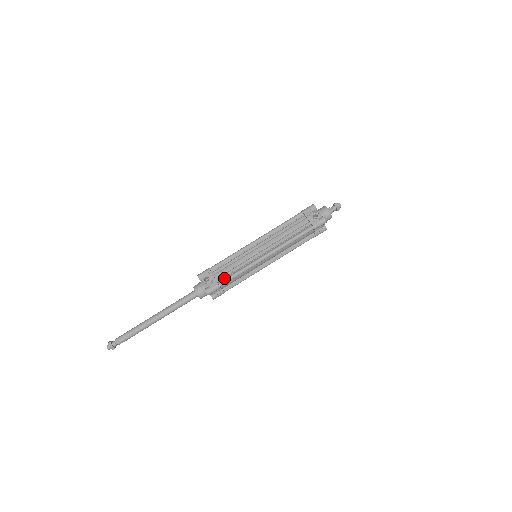
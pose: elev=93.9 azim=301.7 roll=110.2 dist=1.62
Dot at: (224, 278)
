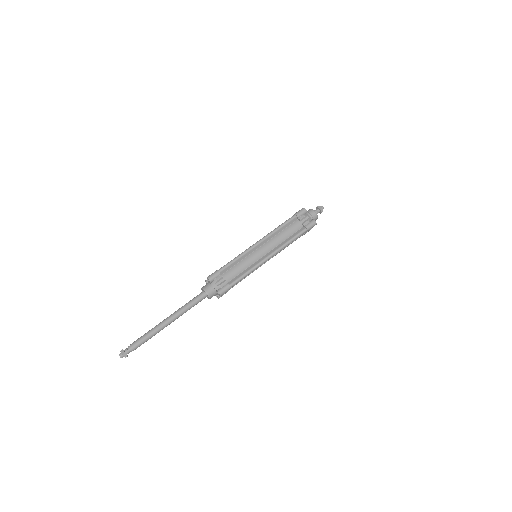
Dot at: (224, 268)
